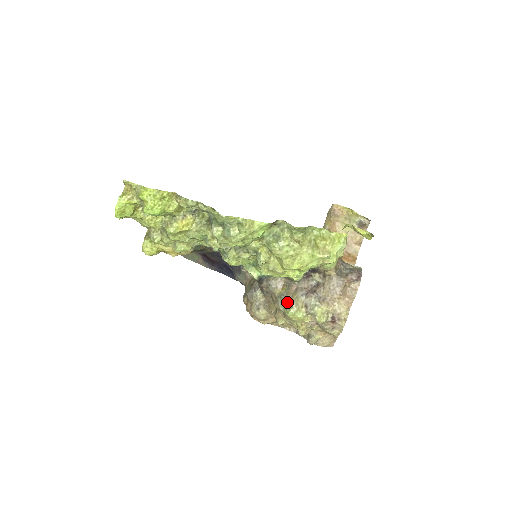
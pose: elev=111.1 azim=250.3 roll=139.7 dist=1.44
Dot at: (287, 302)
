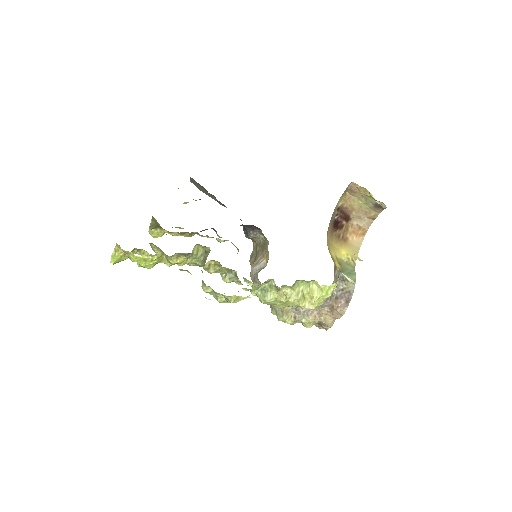
Dot at: (279, 309)
